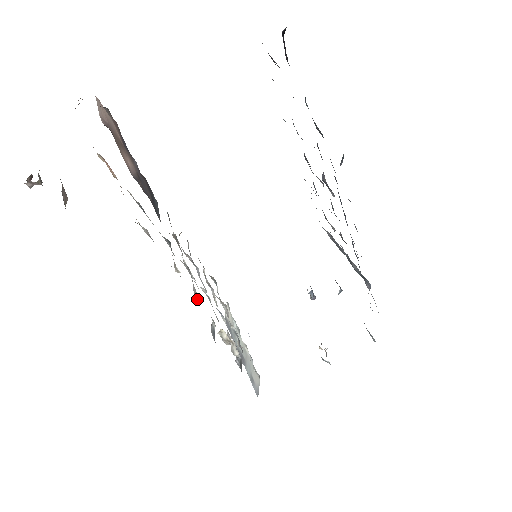
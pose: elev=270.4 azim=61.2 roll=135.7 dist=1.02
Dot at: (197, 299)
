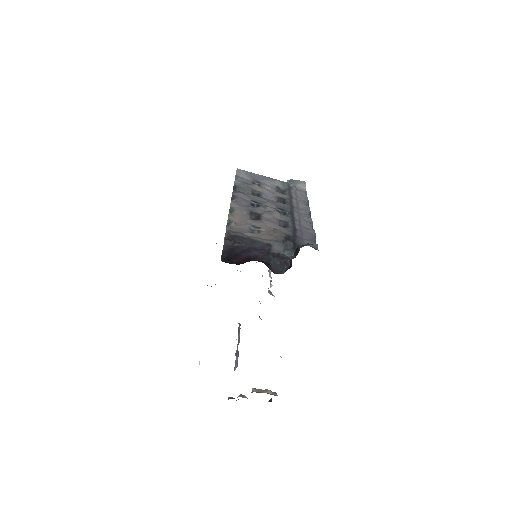
Dot at: occluded
